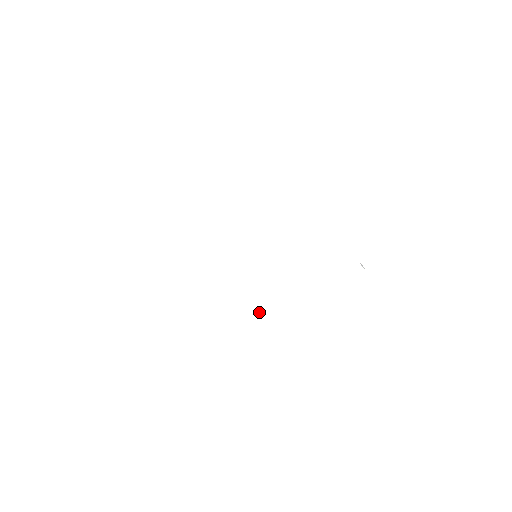
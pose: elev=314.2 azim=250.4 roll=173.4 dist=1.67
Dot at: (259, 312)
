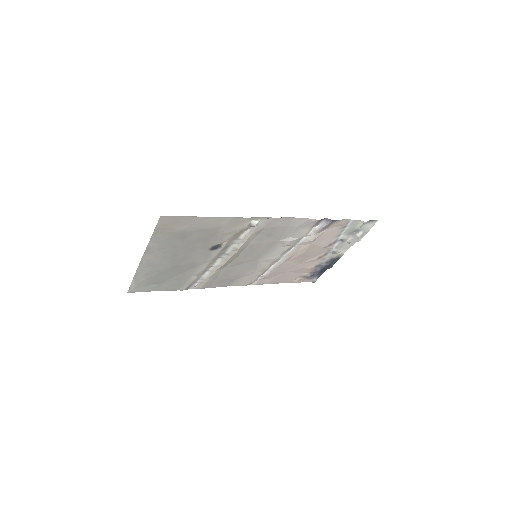
Dot at: (266, 218)
